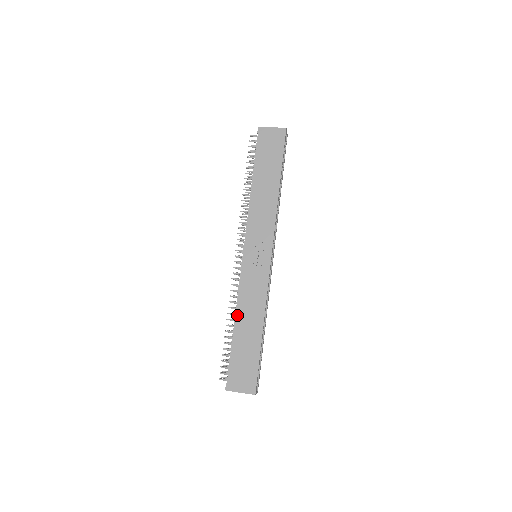
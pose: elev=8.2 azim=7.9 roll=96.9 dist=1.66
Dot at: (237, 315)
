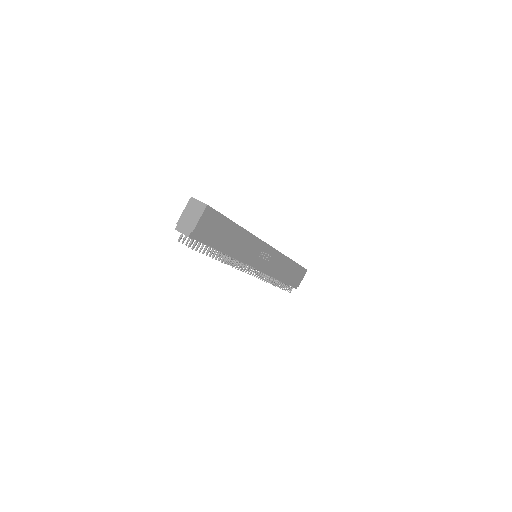
Dot at: (278, 278)
